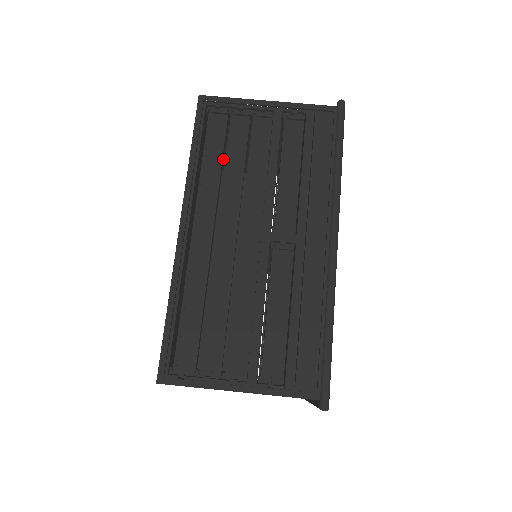
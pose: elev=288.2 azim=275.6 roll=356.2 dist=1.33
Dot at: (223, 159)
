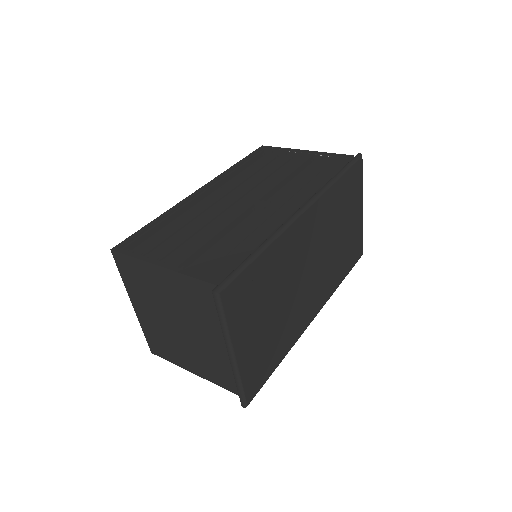
Dot at: occluded
